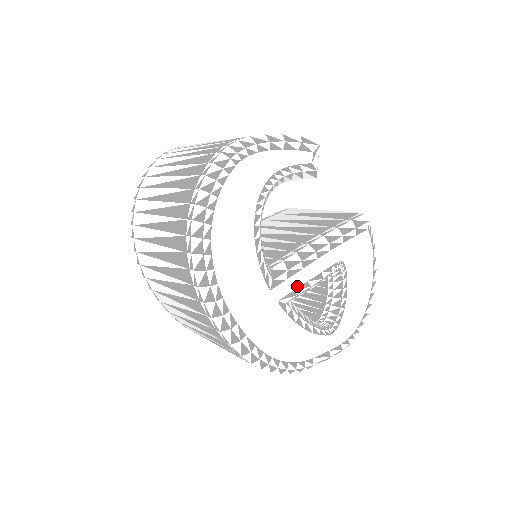
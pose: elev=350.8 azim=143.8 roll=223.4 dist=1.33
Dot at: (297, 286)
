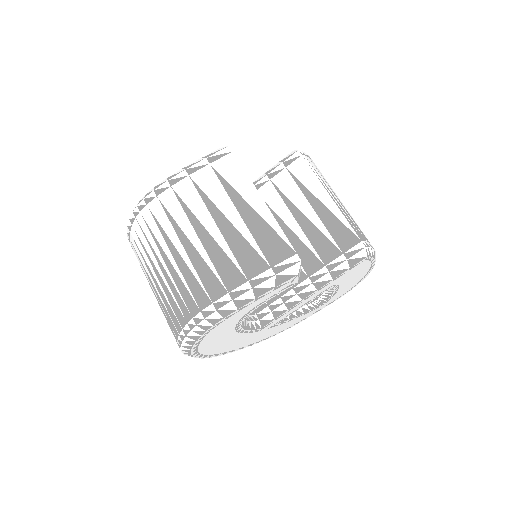
Dot at: (285, 316)
